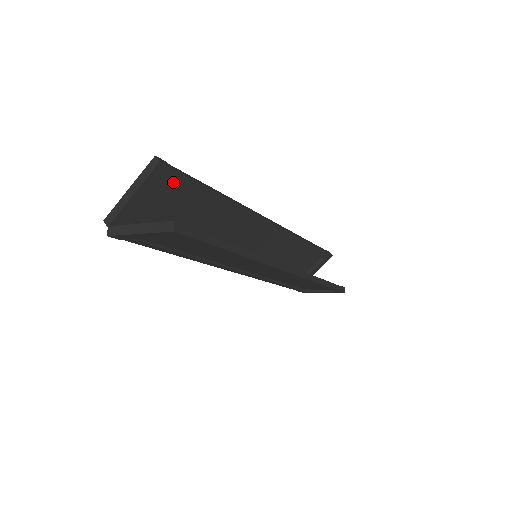
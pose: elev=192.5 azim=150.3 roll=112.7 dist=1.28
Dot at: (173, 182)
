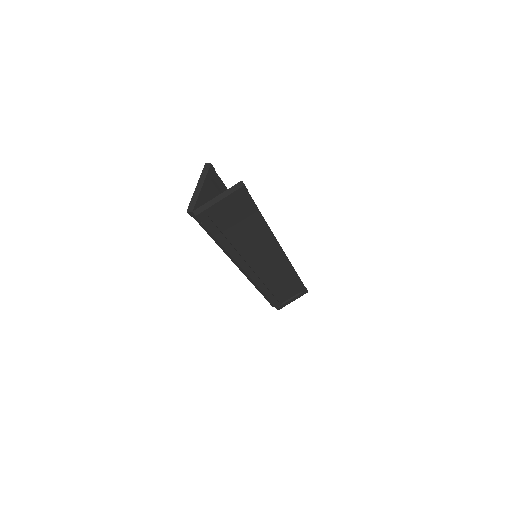
Dot at: (216, 182)
